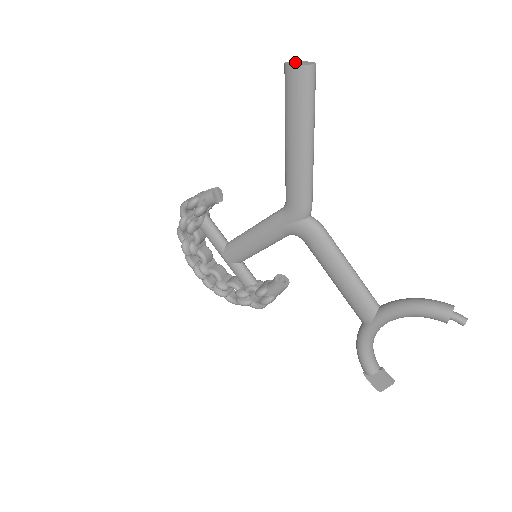
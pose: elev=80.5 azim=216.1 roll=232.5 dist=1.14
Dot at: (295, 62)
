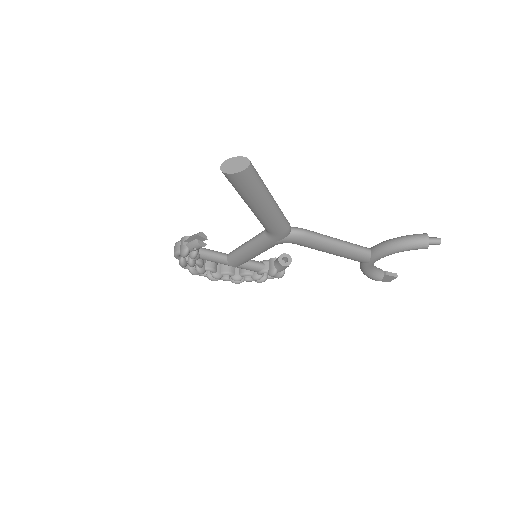
Dot at: (229, 165)
